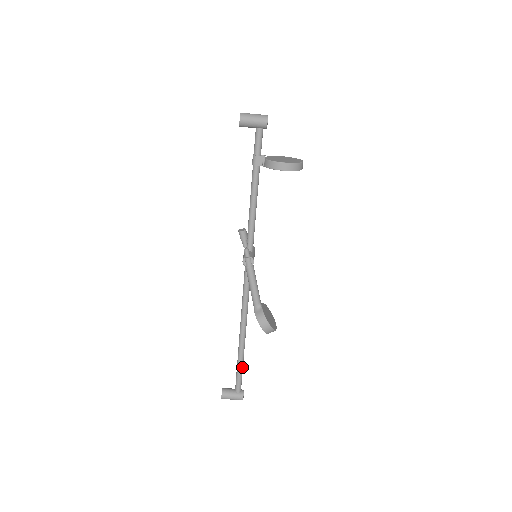
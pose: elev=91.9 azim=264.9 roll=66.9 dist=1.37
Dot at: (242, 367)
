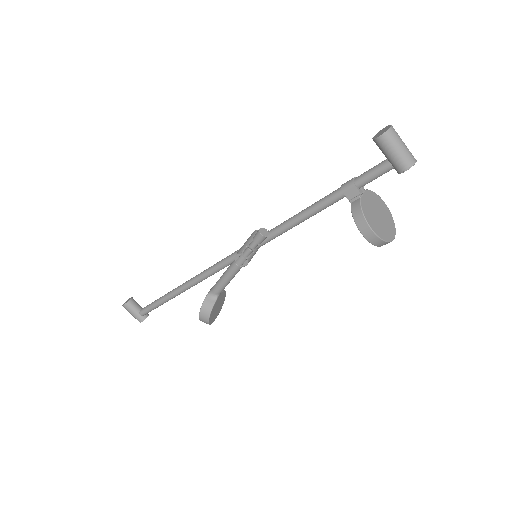
Dot at: occluded
